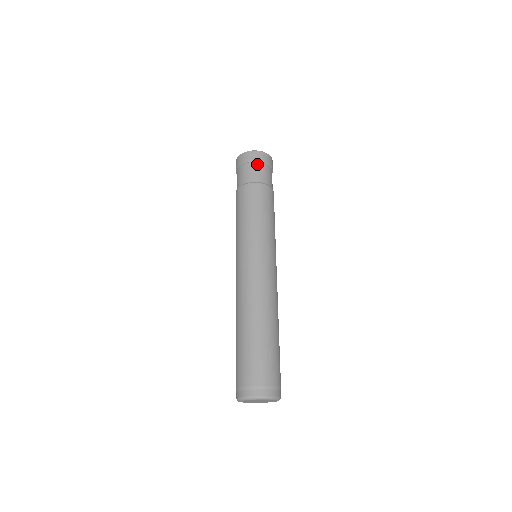
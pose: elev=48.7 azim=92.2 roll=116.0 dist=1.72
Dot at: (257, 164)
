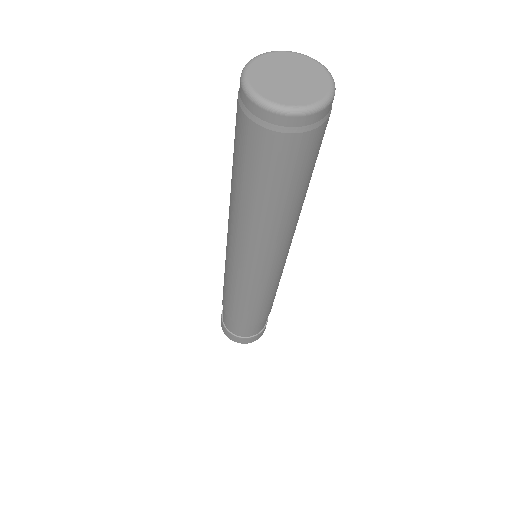
Dot at: occluded
